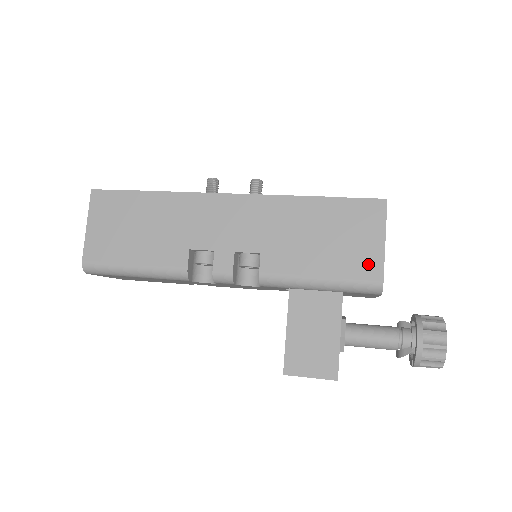
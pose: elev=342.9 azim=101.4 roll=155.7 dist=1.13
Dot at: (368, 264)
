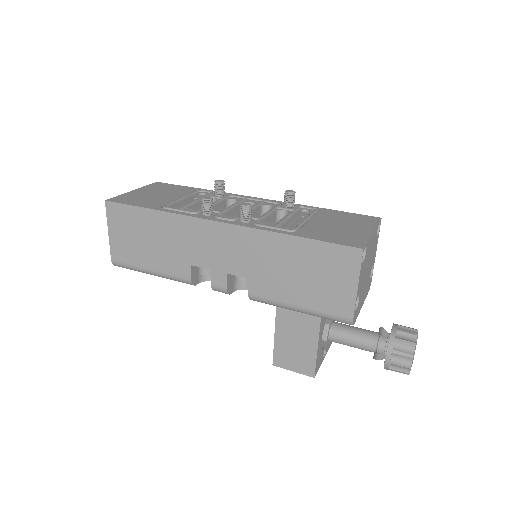
Dot at: (341, 304)
